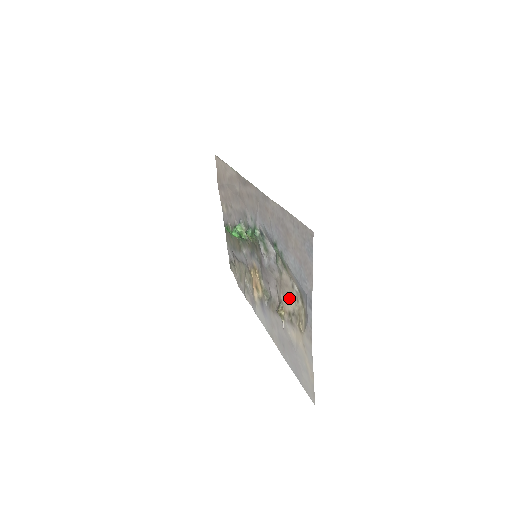
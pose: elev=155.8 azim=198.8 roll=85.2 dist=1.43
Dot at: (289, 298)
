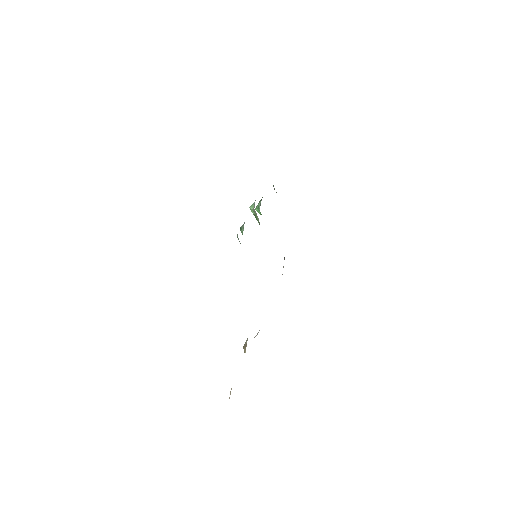
Dot at: occluded
